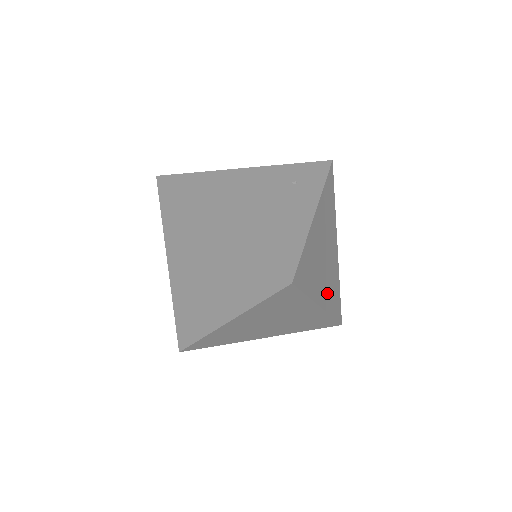
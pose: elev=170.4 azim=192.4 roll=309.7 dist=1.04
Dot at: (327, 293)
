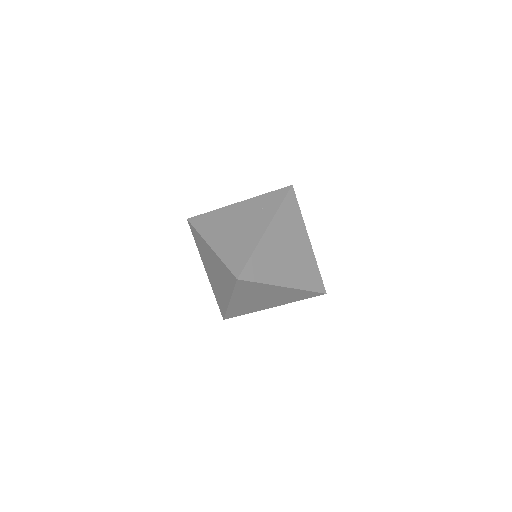
Dot at: (295, 276)
